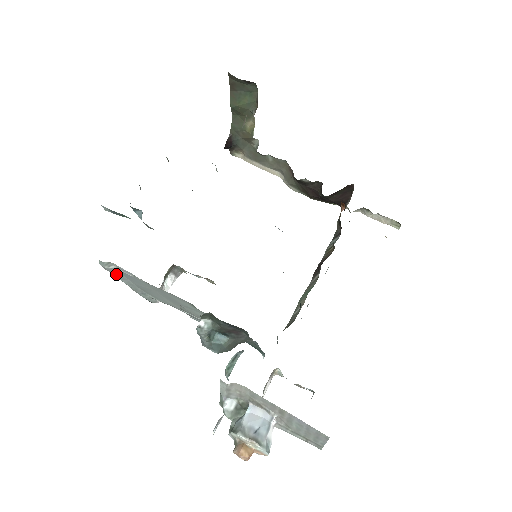
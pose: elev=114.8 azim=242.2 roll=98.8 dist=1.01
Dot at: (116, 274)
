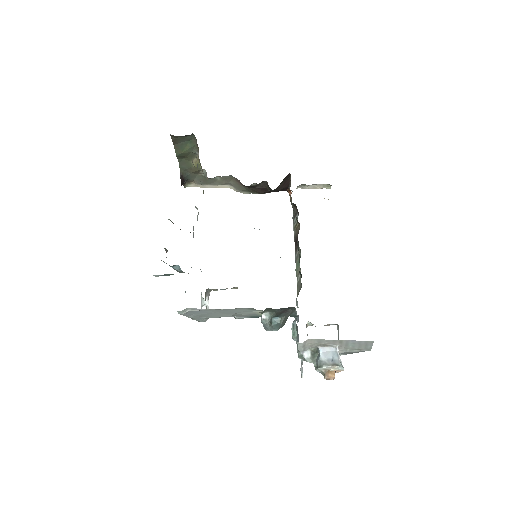
Dot at: (187, 314)
